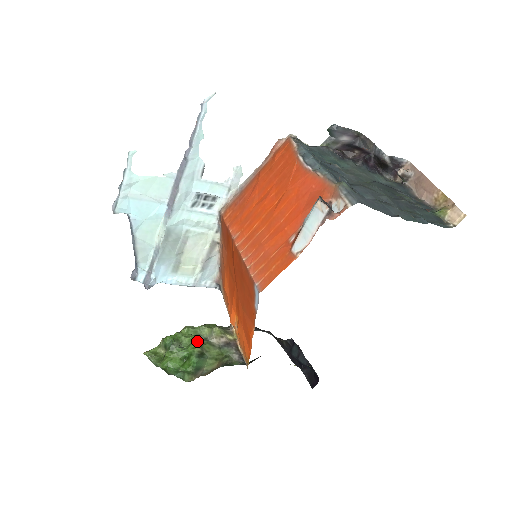
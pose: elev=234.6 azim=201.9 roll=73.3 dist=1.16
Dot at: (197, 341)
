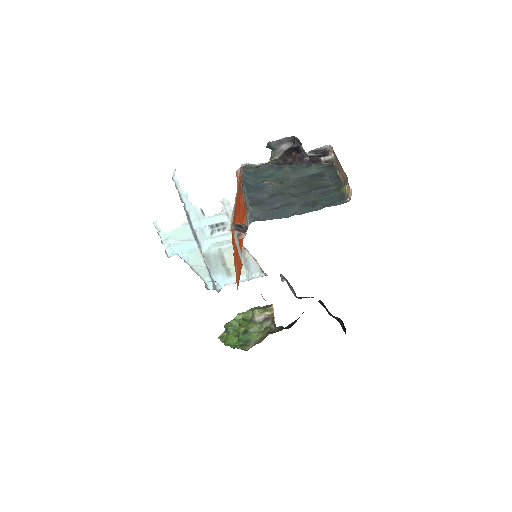
Dot at: (243, 323)
